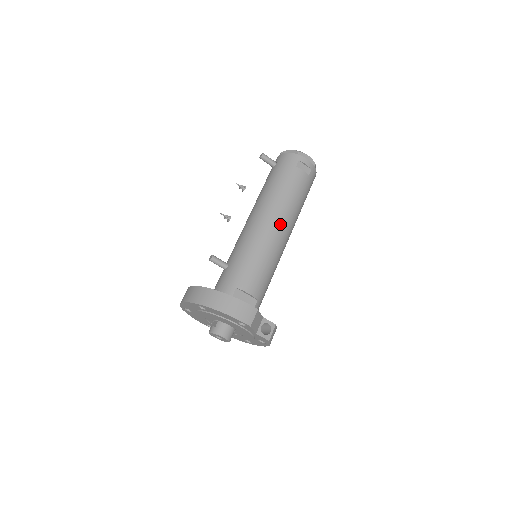
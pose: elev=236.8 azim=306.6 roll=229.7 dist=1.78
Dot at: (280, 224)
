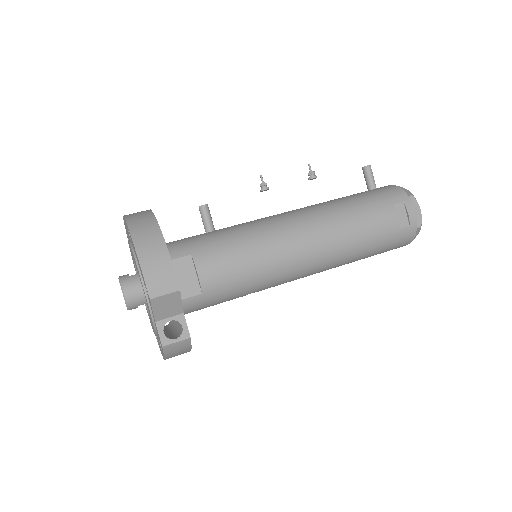
Dot at: (313, 242)
